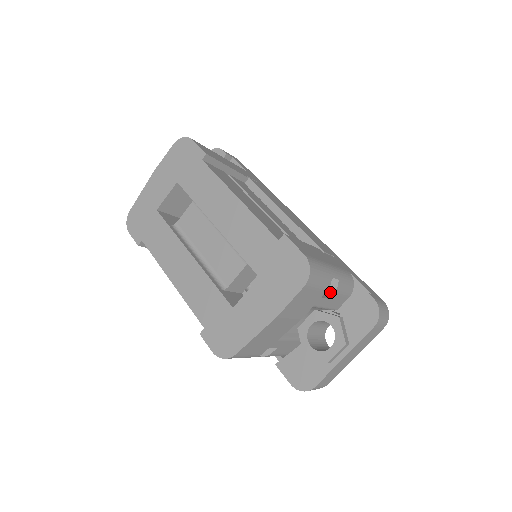
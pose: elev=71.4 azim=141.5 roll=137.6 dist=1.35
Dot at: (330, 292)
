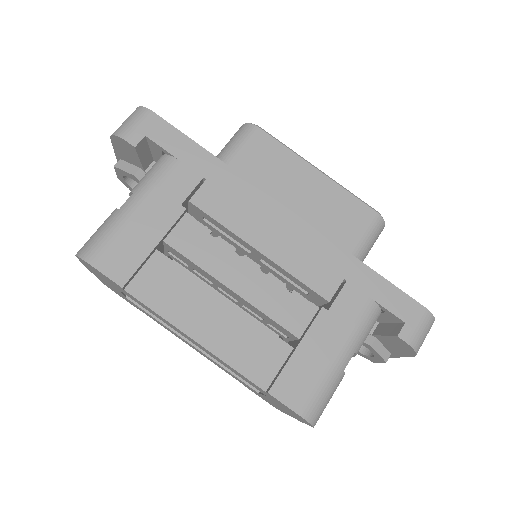
Dot at: occluded
